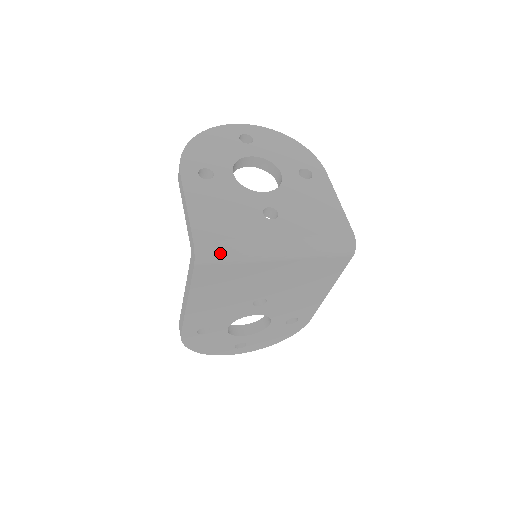
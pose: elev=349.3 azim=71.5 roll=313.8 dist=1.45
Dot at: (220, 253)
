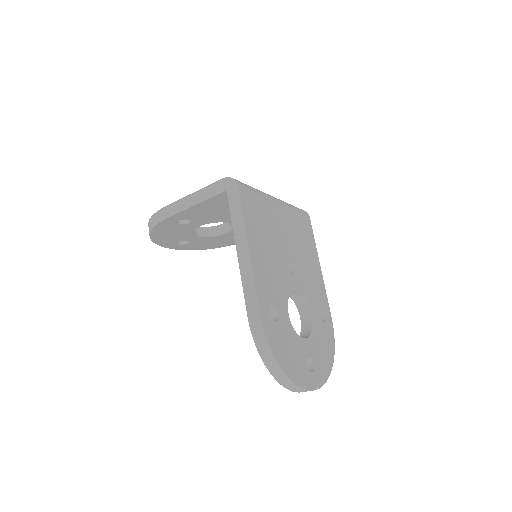
Dot at: (245, 184)
